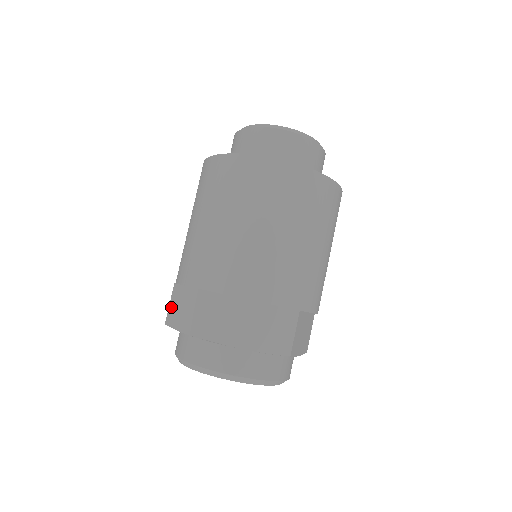
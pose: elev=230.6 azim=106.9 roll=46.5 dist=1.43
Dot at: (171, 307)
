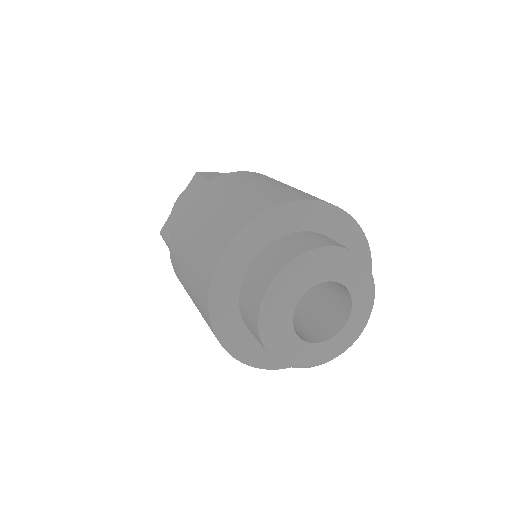
Dot at: occluded
